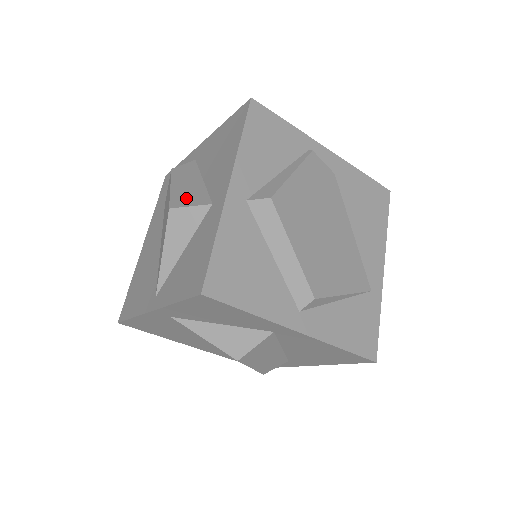
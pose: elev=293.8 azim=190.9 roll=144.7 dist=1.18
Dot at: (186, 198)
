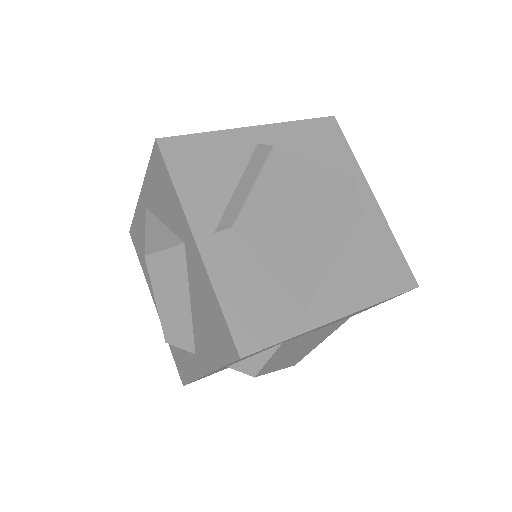
Dot at: occluded
